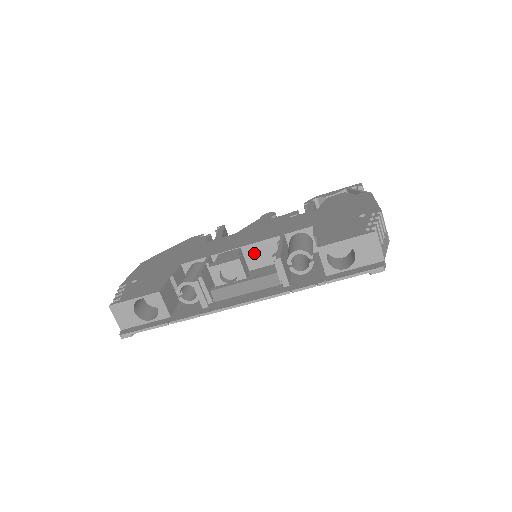
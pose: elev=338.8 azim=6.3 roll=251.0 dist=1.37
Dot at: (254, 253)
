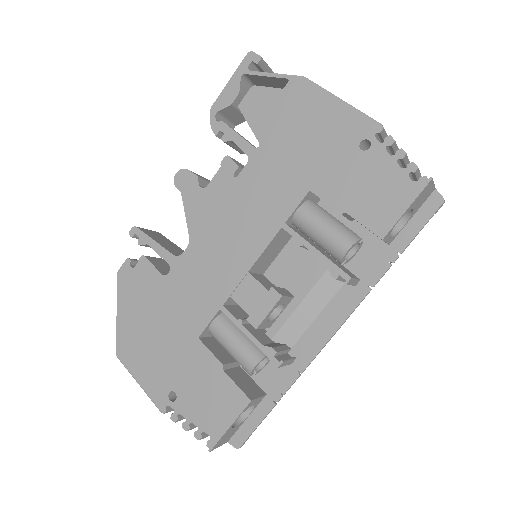
Dot at: (262, 262)
